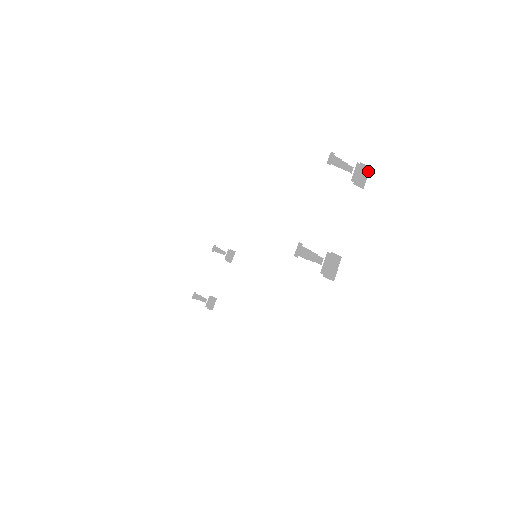
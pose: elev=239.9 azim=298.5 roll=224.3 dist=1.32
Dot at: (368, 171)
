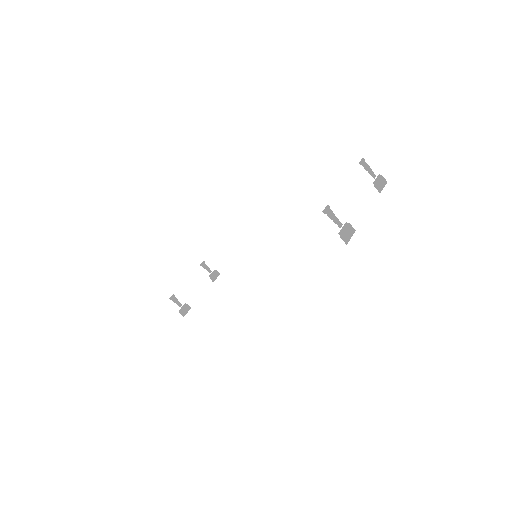
Dot at: (386, 183)
